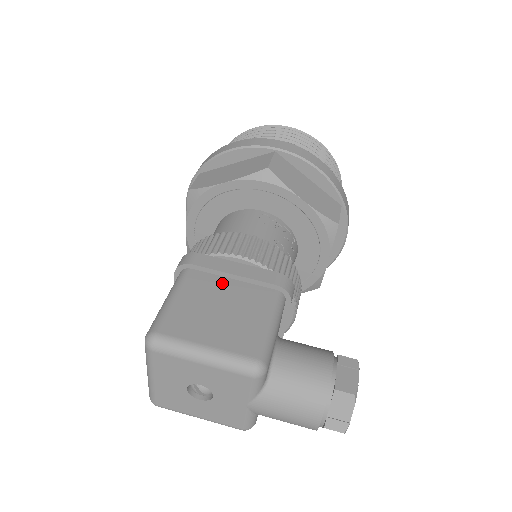
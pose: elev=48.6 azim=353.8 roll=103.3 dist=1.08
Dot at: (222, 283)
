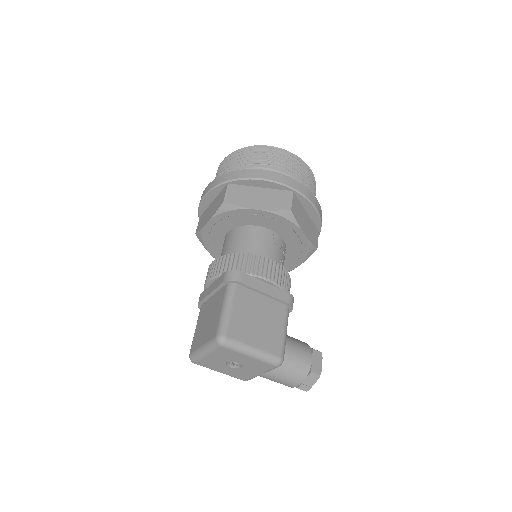
Dot at: (257, 298)
